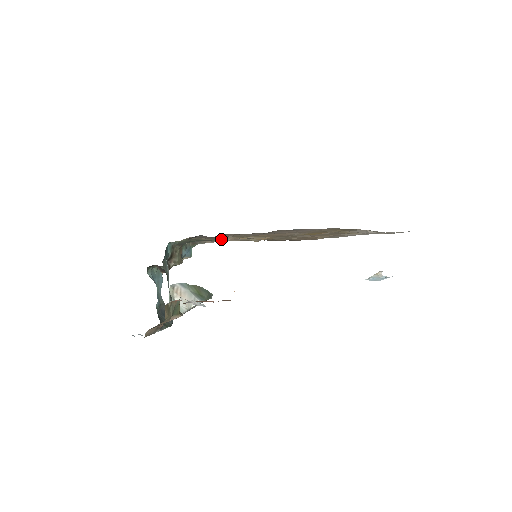
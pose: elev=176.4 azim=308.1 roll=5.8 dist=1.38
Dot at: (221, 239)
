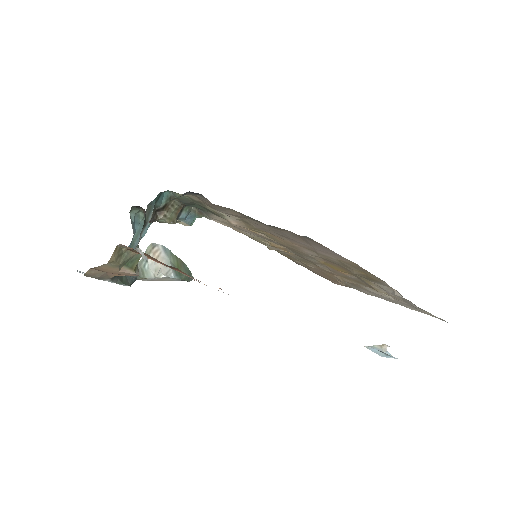
Dot at: (228, 218)
